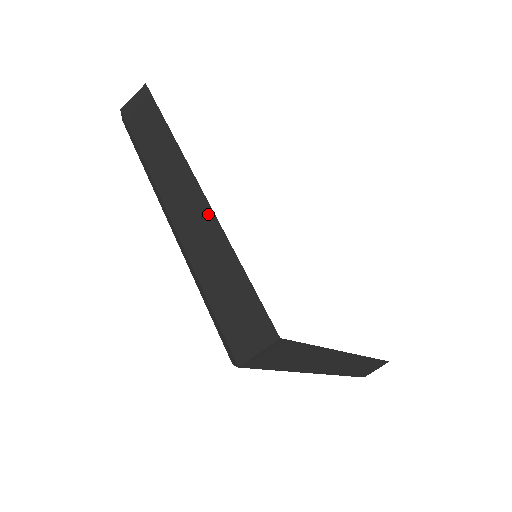
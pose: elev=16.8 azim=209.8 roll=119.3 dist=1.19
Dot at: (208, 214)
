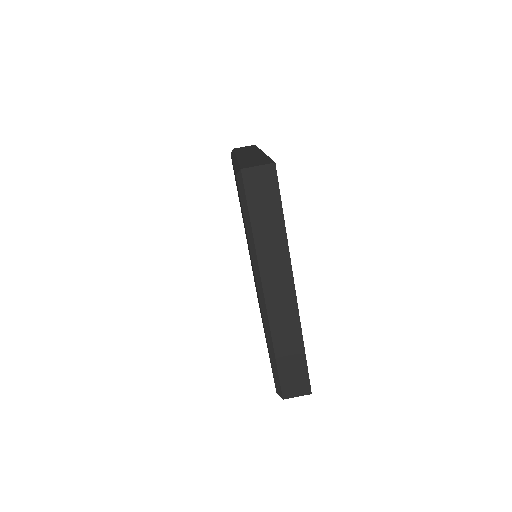
Dot at: (295, 311)
